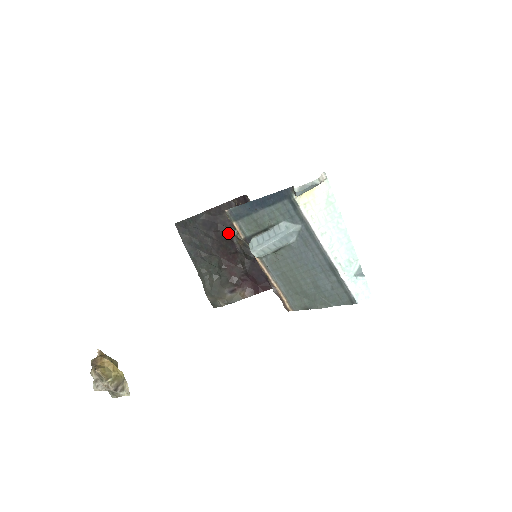
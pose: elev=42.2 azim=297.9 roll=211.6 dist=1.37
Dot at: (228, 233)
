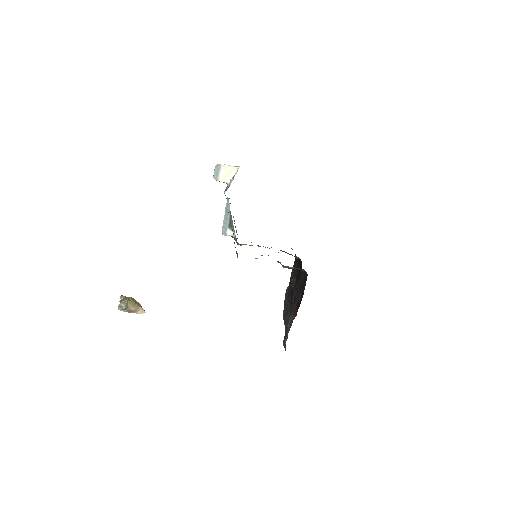
Dot at: (292, 285)
